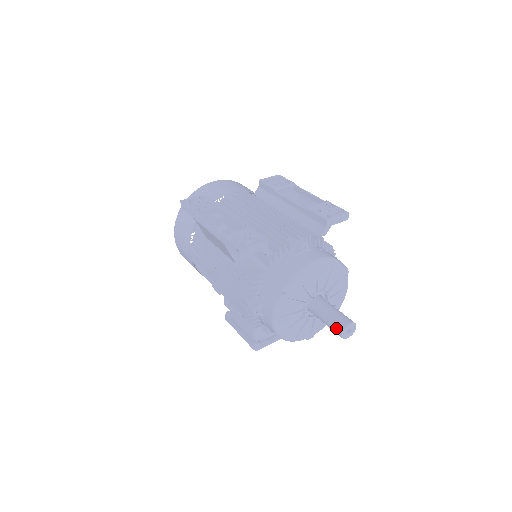
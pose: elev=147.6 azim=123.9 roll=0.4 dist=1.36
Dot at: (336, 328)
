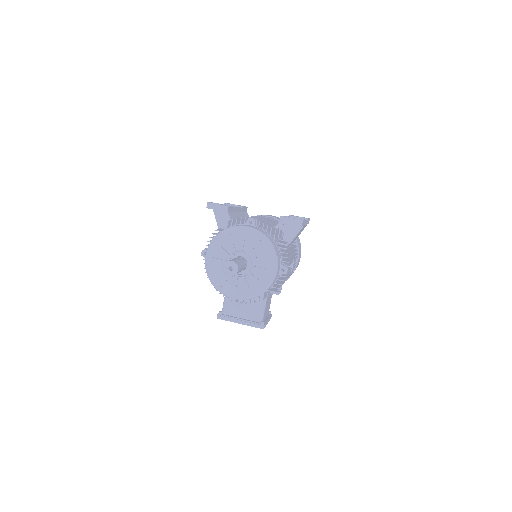
Dot at: occluded
